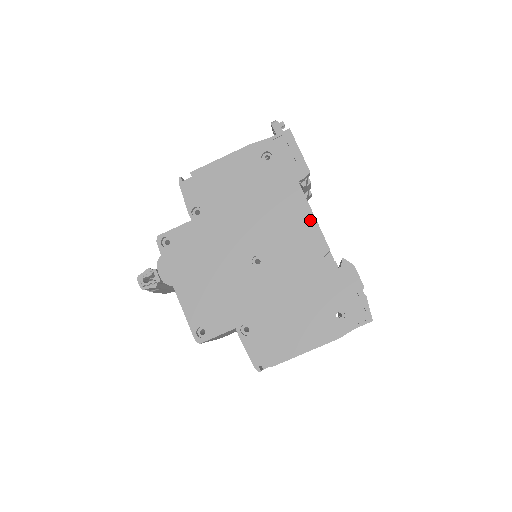
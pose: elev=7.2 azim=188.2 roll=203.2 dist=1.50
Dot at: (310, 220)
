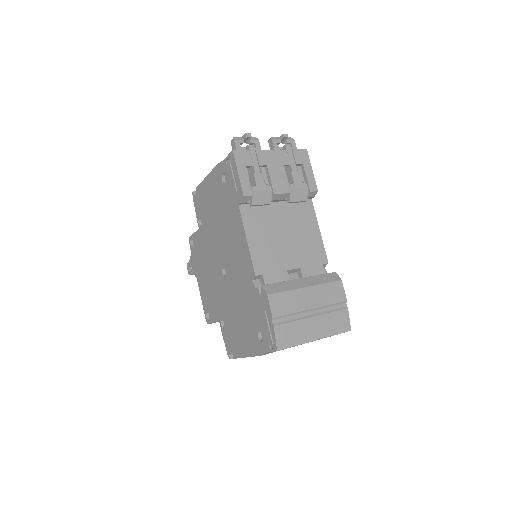
Dot at: (245, 244)
